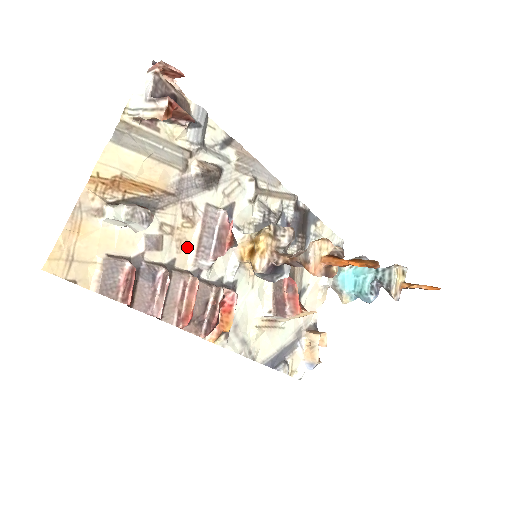
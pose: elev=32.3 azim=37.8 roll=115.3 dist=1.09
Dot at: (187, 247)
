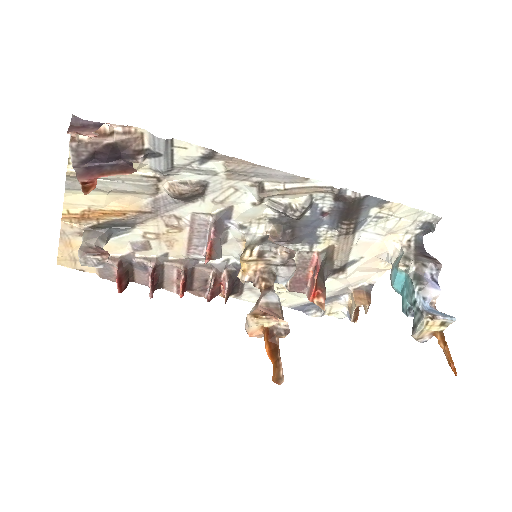
Dot at: (179, 244)
